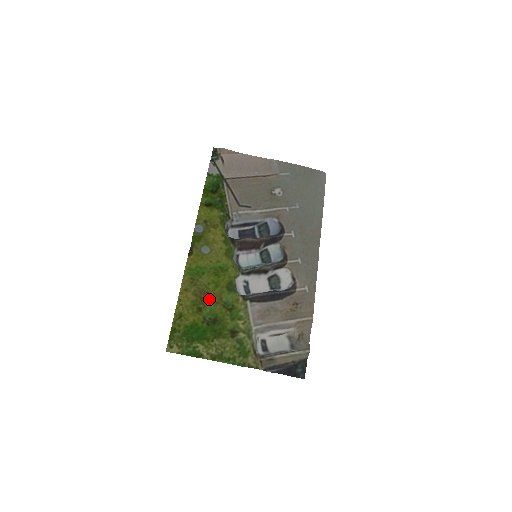
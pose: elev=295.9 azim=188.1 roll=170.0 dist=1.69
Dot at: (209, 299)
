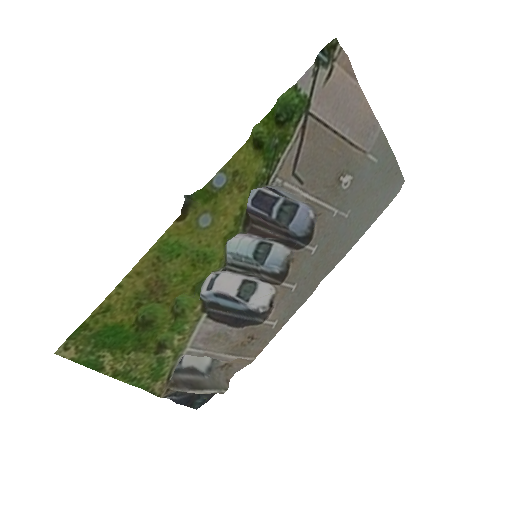
Dot at: (161, 295)
